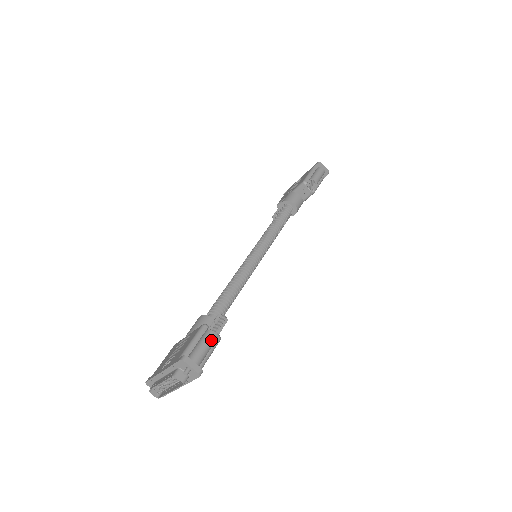
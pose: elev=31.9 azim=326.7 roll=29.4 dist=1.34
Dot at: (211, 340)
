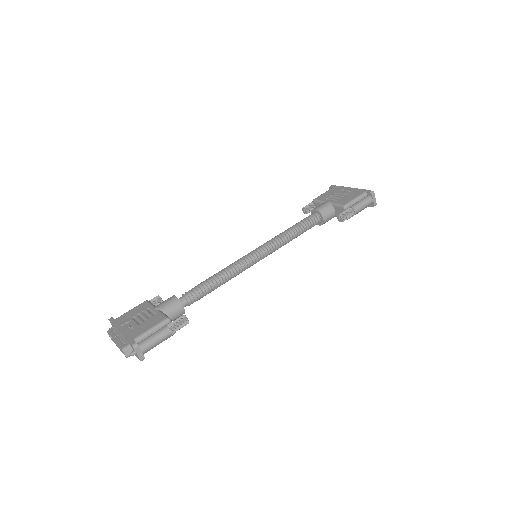
Dot at: (165, 337)
